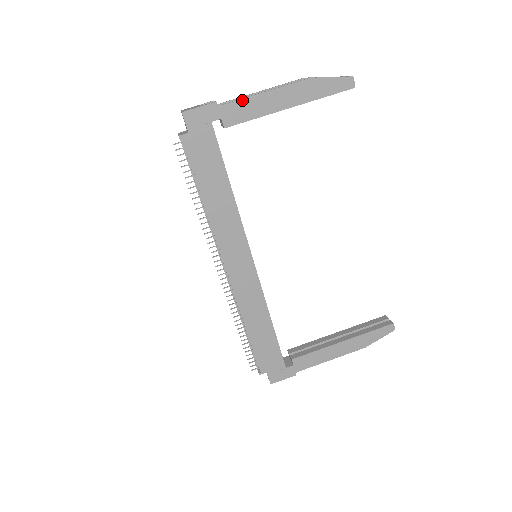
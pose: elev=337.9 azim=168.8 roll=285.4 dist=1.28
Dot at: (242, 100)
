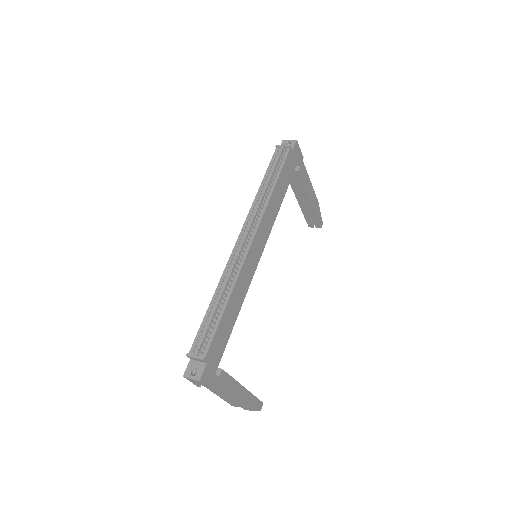
Dot at: occluded
